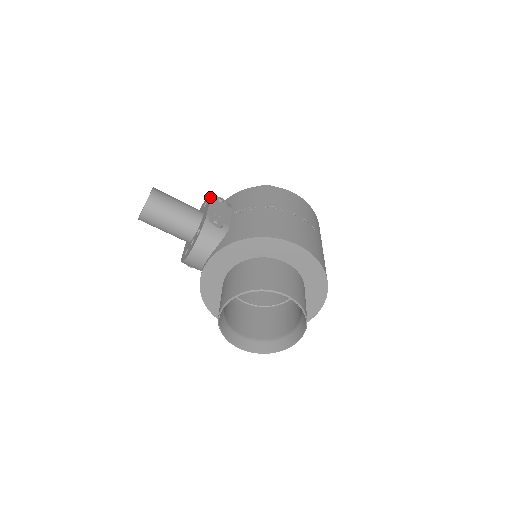
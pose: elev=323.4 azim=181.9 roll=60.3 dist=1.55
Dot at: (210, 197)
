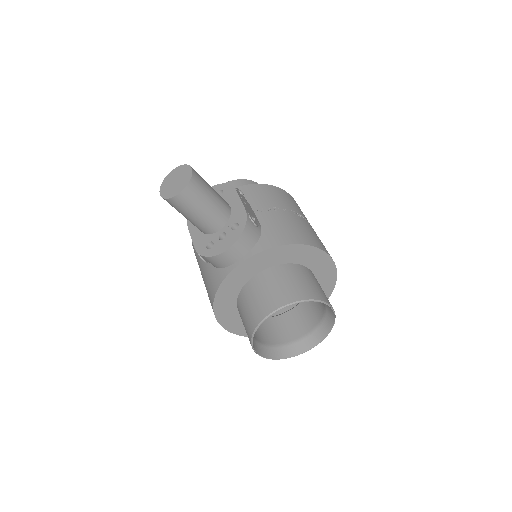
Dot at: (234, 188)
